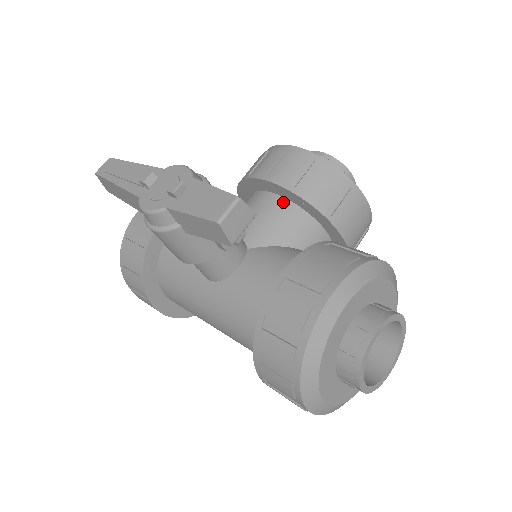
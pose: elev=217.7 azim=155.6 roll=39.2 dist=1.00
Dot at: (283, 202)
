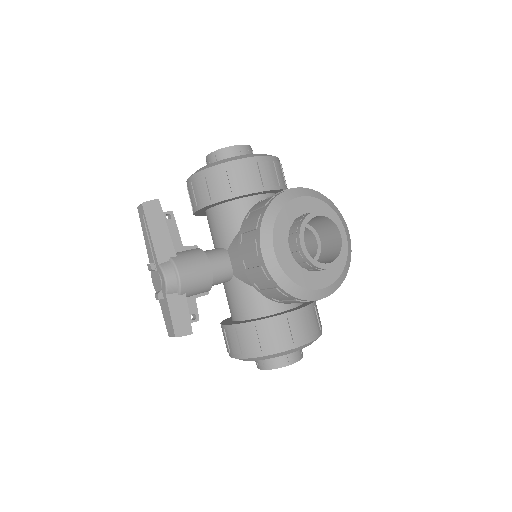
Dot at: occluded
